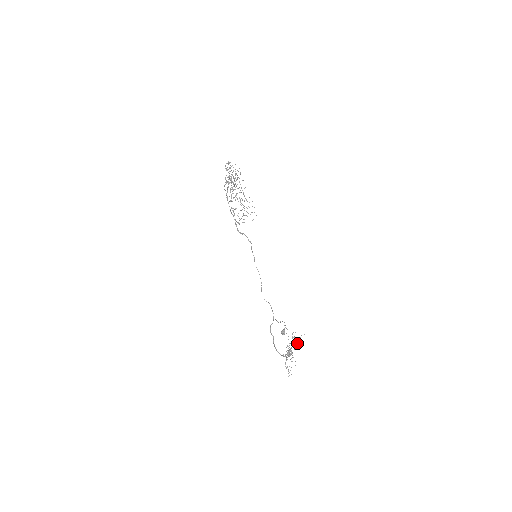
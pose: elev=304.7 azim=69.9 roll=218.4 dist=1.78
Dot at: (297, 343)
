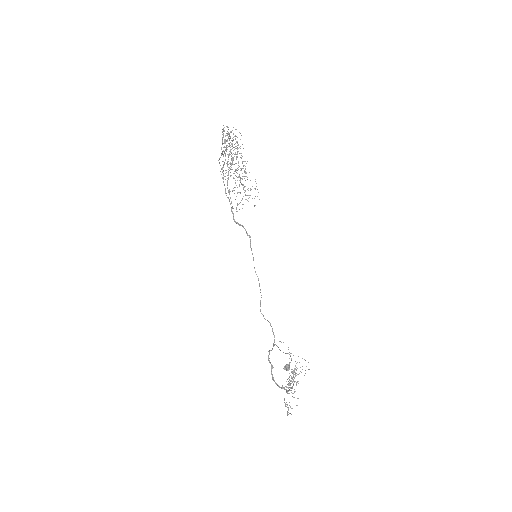
Dot at: occluded
